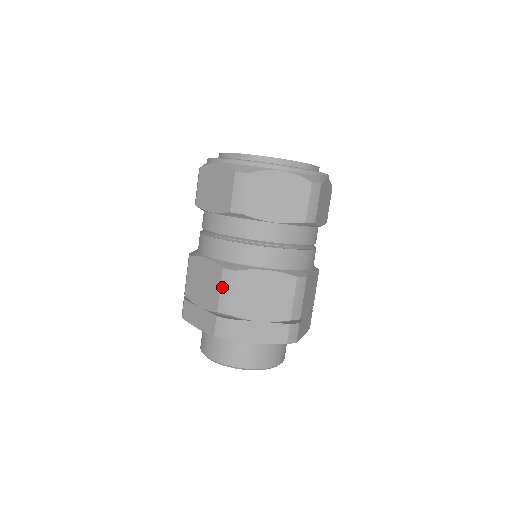
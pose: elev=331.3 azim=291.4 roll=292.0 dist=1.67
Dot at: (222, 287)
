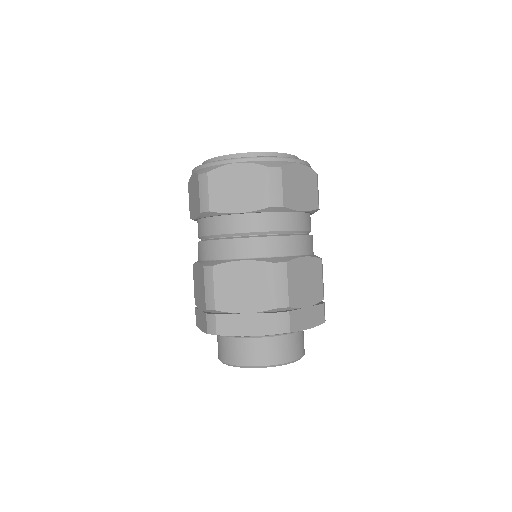
Dot at: (205, 284)
